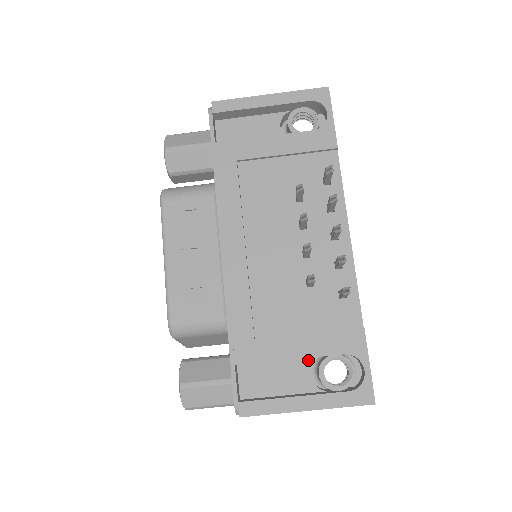
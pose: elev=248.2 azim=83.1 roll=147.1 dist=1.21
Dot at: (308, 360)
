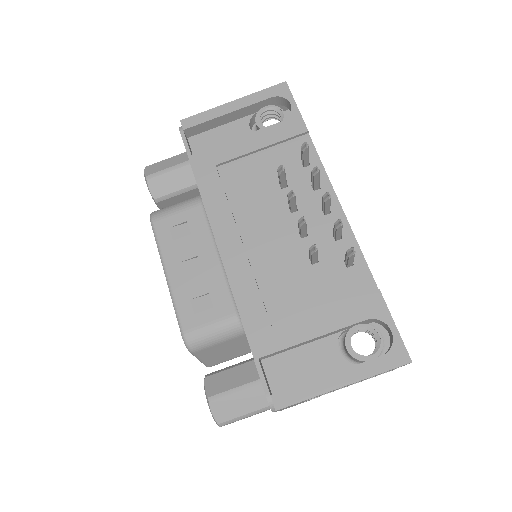
Dot at: (332, 338)
